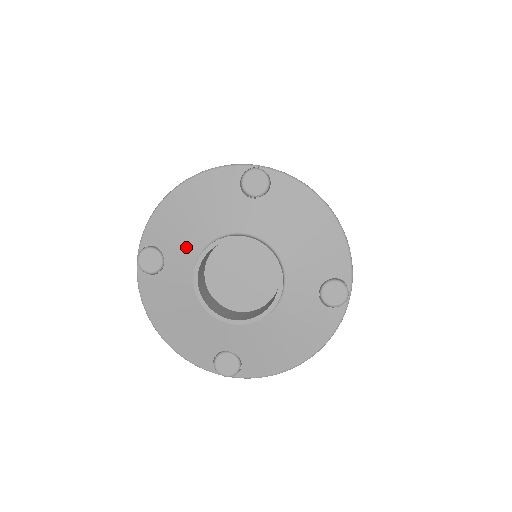
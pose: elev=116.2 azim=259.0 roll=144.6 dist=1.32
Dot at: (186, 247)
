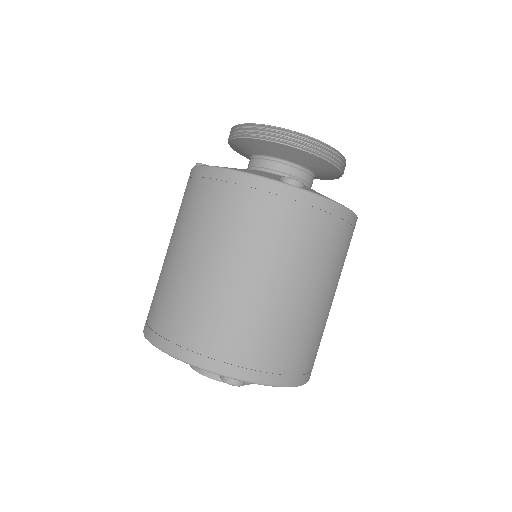
Dot at: occluded
